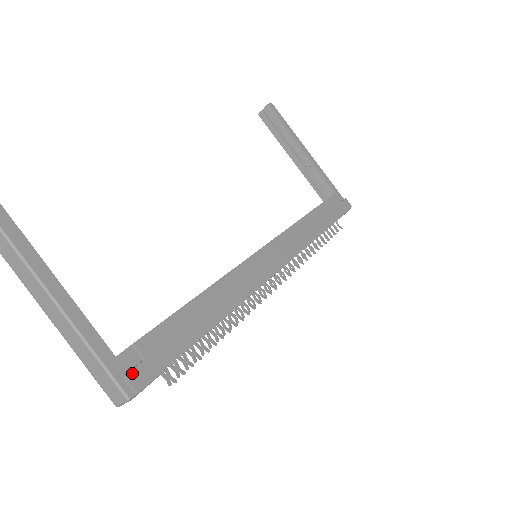
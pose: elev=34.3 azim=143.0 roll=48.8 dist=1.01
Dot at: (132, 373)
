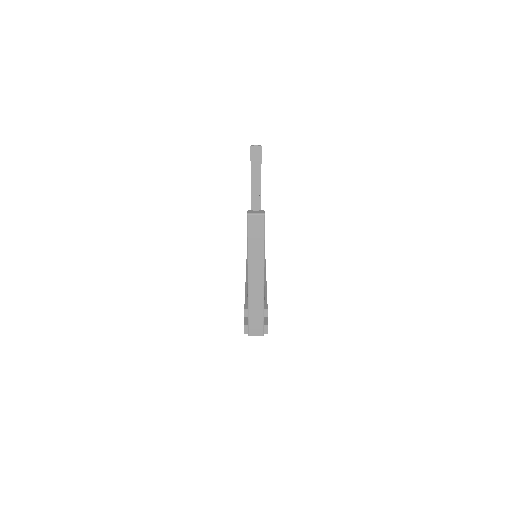
Dot at: occluded
